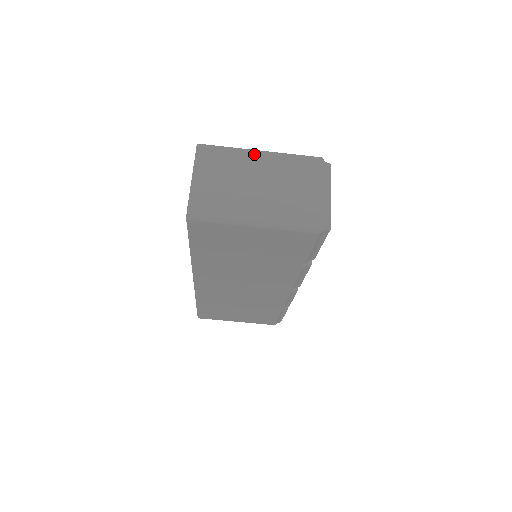
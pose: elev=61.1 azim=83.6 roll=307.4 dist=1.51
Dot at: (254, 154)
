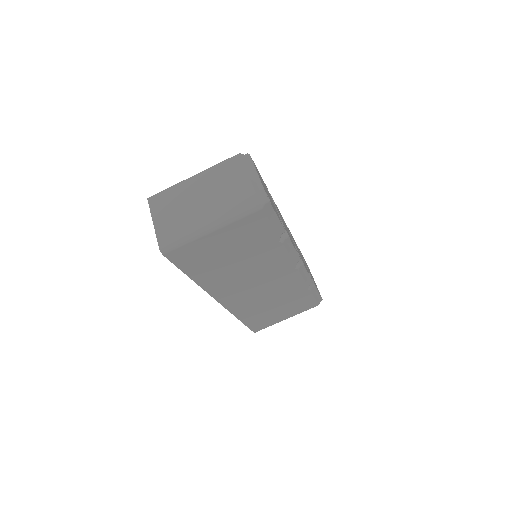
Dot at: (189, 181)
